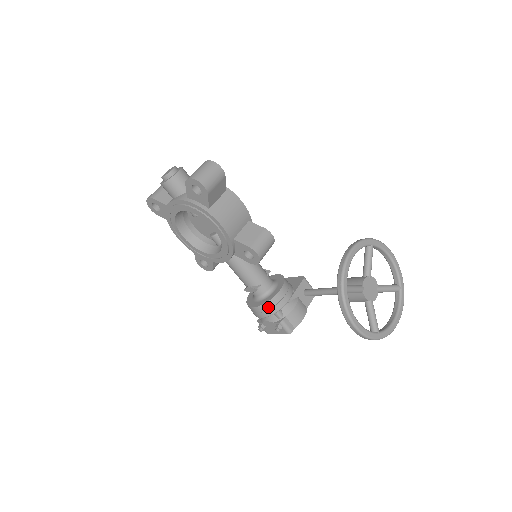
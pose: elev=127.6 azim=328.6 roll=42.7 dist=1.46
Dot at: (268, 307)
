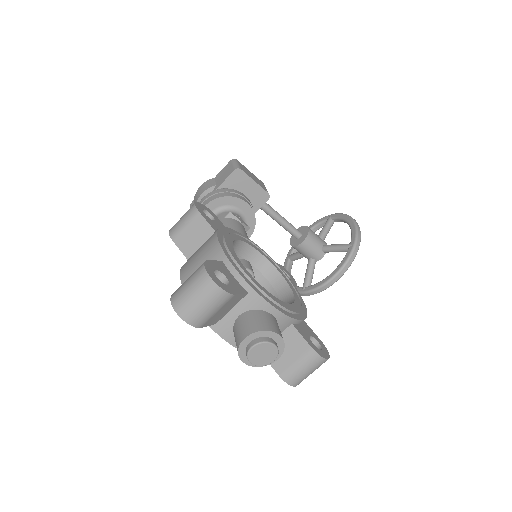
Dot at: occluded
